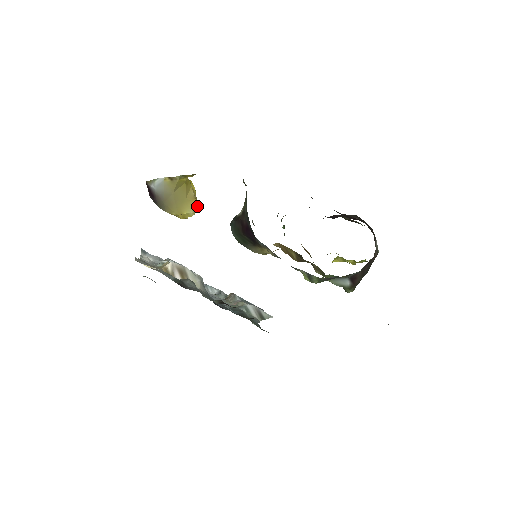
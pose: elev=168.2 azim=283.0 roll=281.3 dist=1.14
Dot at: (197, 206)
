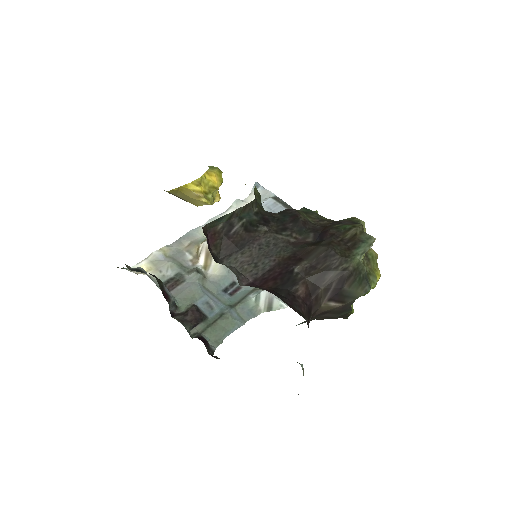
Dot at: (206, 202)
